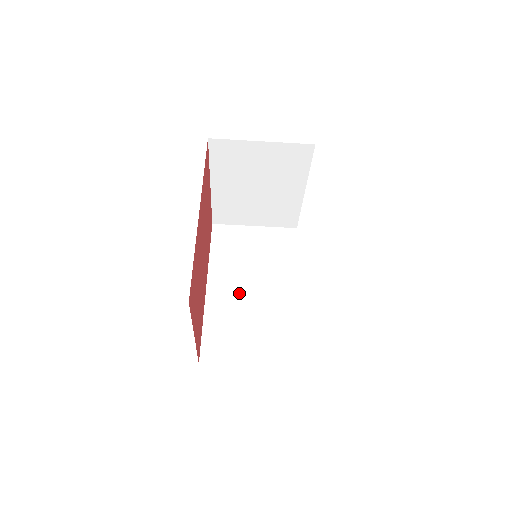
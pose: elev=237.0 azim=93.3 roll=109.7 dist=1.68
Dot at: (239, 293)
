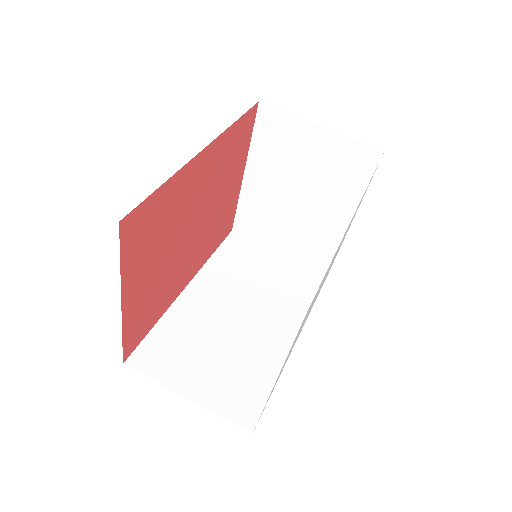
Dot at: (221, 309)
